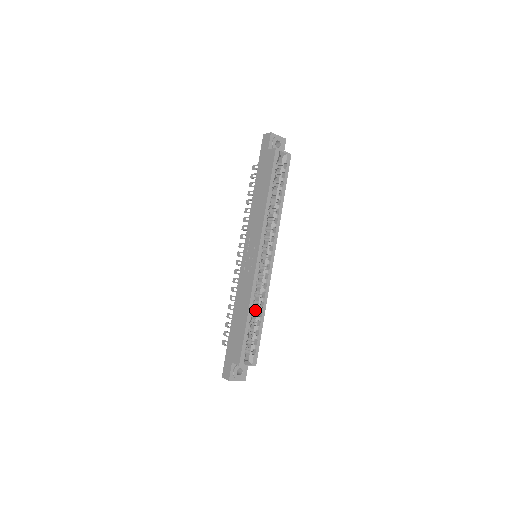
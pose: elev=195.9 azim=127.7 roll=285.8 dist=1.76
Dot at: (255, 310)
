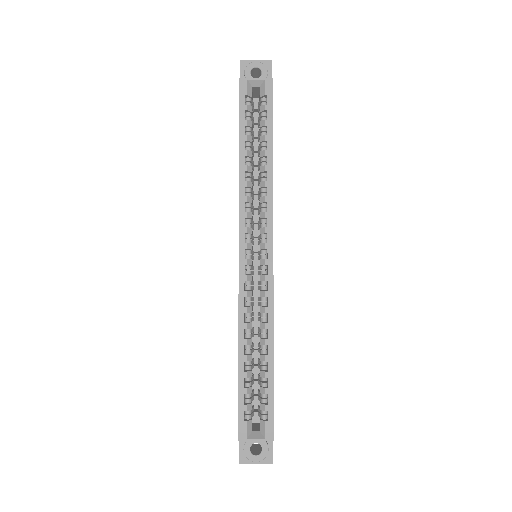
Dot at: (259, 344)
